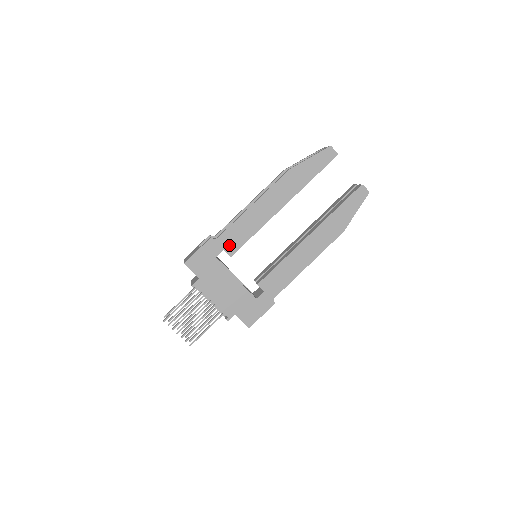
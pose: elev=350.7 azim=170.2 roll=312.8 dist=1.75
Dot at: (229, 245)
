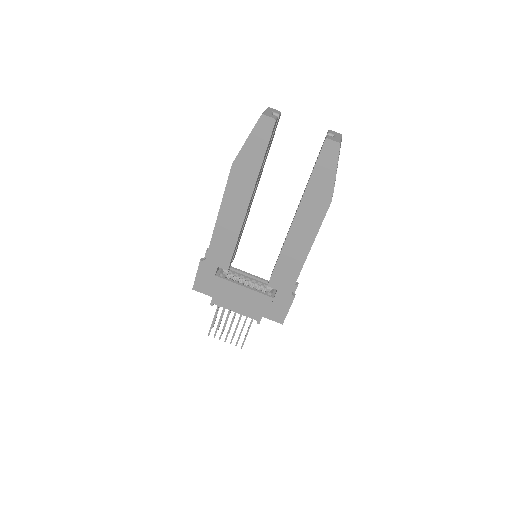
Dot at: (220, 261)
